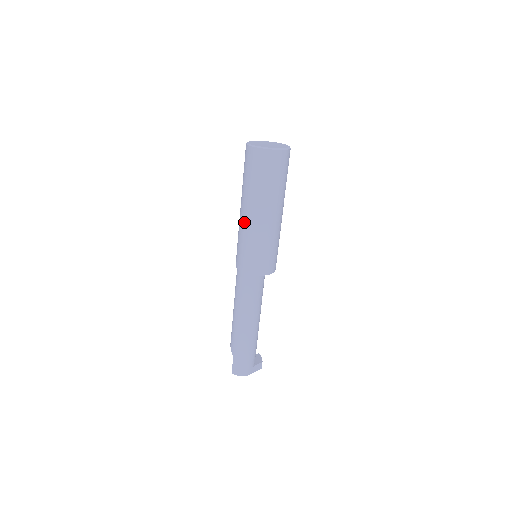
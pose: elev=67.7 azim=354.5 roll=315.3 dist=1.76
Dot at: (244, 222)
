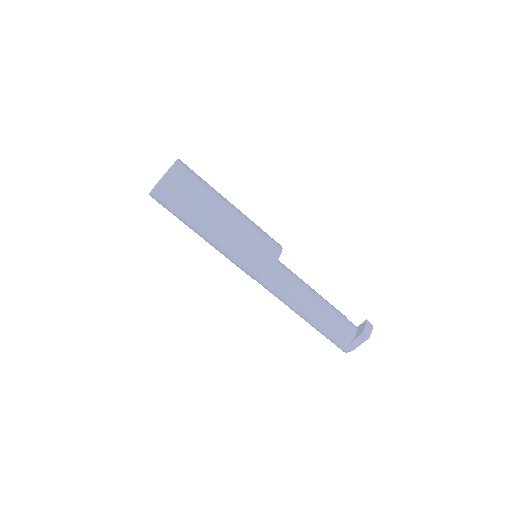
Dot at: occluded
